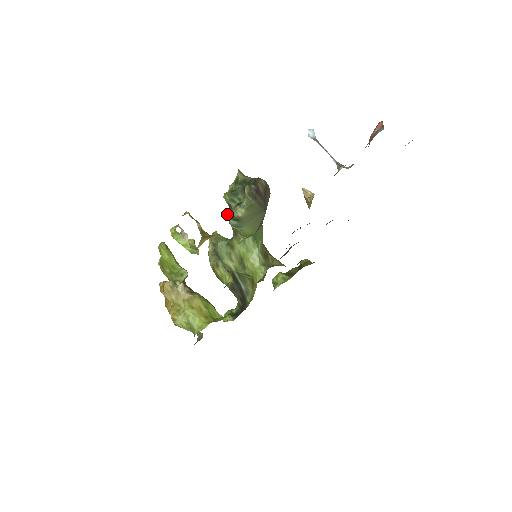
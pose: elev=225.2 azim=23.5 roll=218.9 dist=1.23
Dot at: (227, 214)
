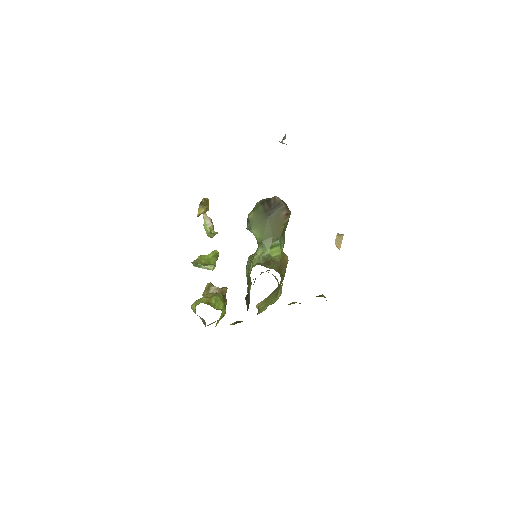
Dot at: occluded
